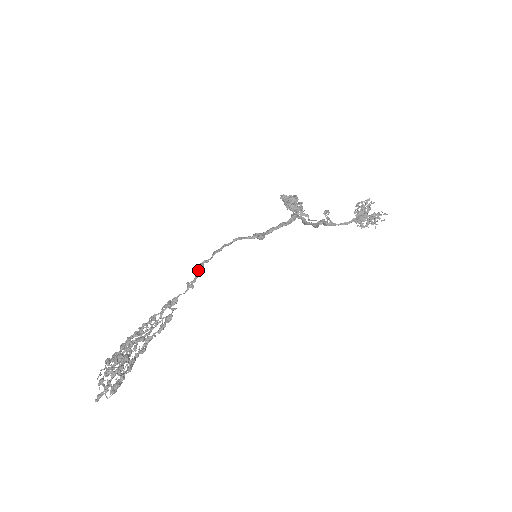
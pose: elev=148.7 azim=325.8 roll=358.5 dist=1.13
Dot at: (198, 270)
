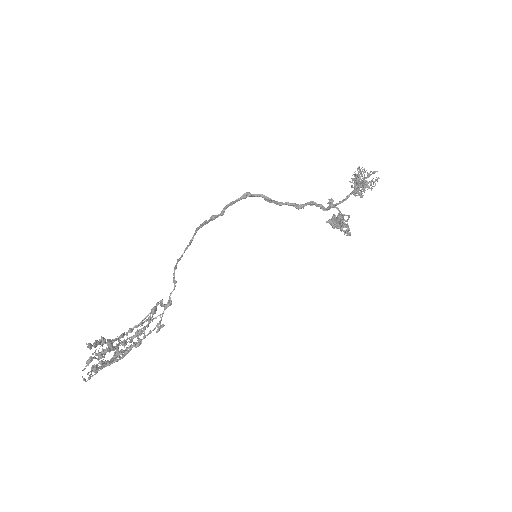
Dot at: (175, 265)
